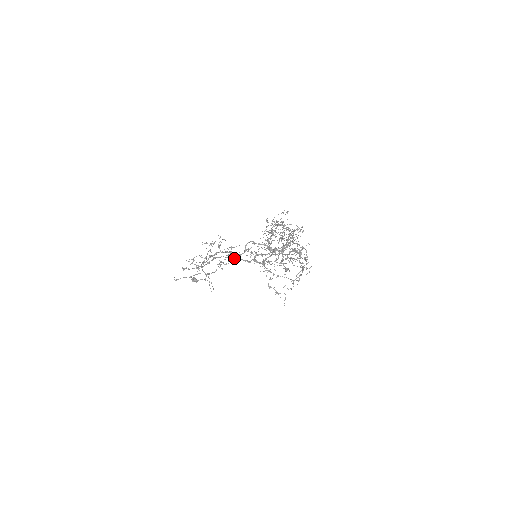
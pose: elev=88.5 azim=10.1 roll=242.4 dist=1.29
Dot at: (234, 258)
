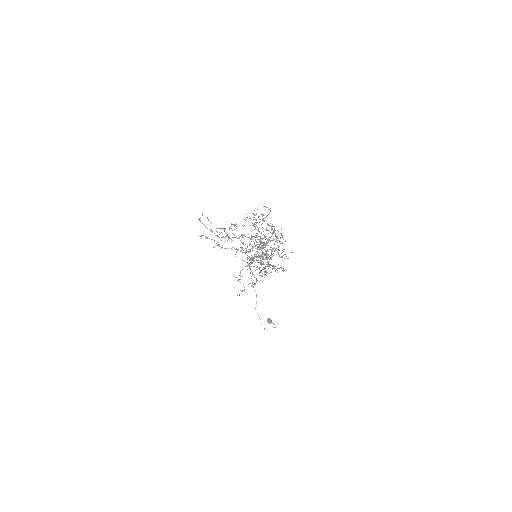
Dot at: (245, 251)
